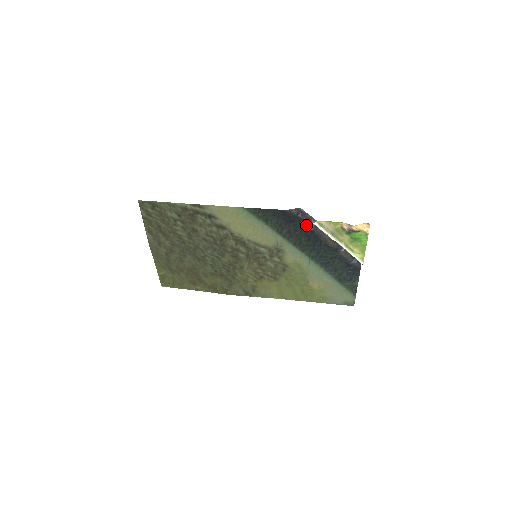
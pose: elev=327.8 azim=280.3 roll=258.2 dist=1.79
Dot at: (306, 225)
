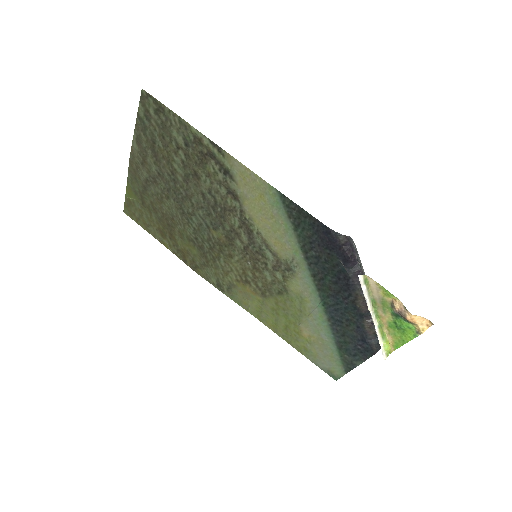
Dot at: (345, 264)
